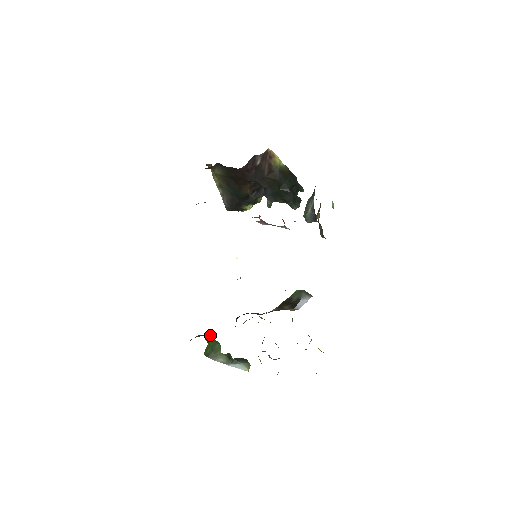
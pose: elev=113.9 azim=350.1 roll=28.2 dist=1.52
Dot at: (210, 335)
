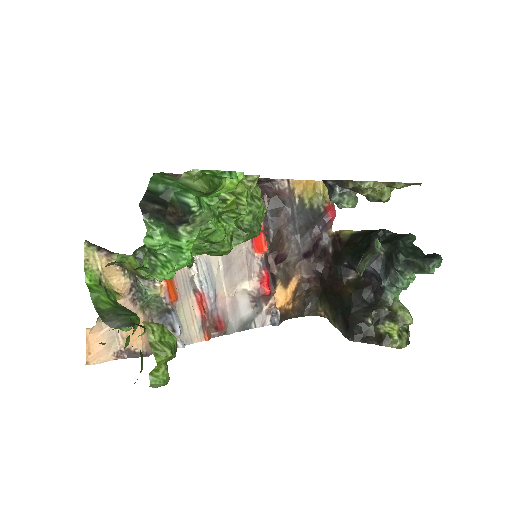
Dot at: occluded
